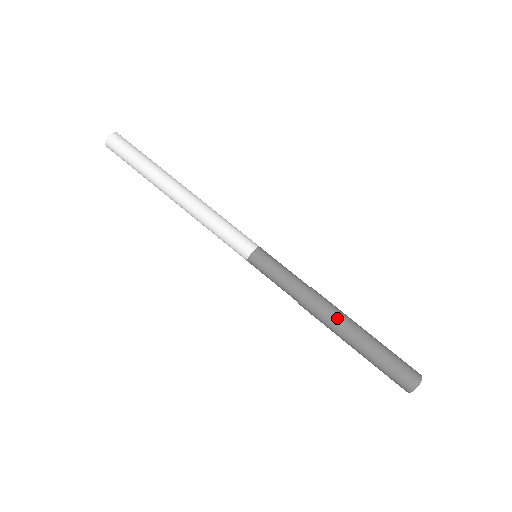
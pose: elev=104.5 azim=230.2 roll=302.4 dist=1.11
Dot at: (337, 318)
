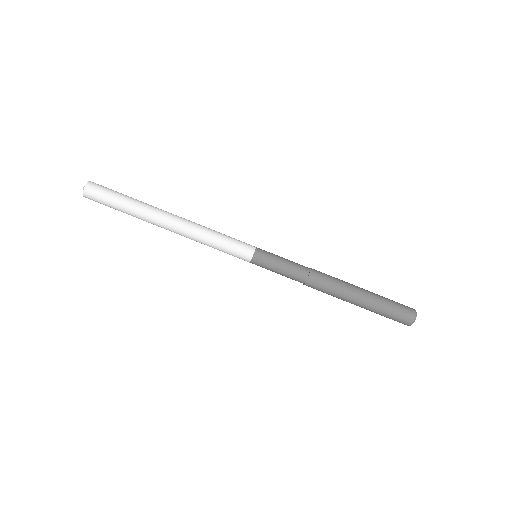
Dot at: (337, 293)
